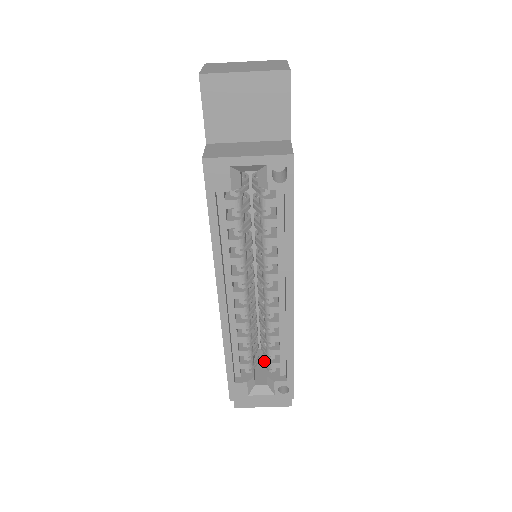
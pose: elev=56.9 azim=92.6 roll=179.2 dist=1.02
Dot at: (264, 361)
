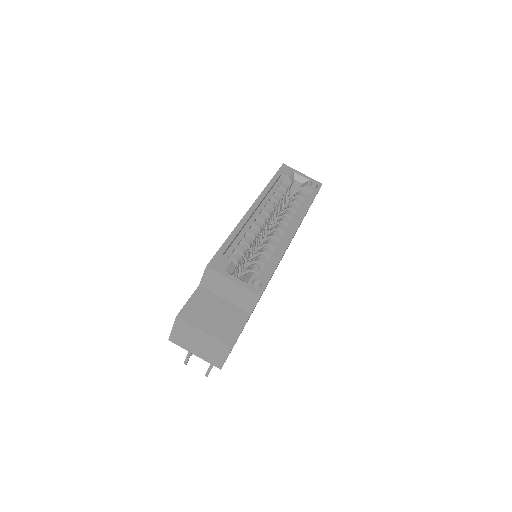
Dot at: (243, 276)
